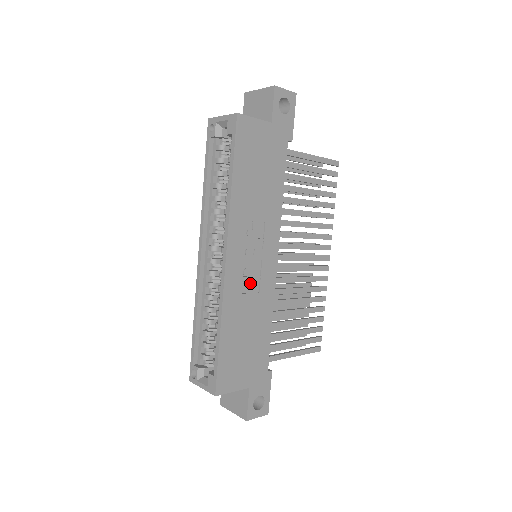
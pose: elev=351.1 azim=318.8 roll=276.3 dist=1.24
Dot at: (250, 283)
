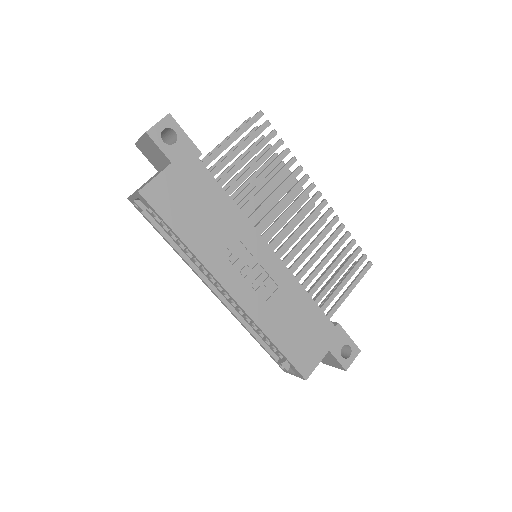
Dot at: (265, 288)
